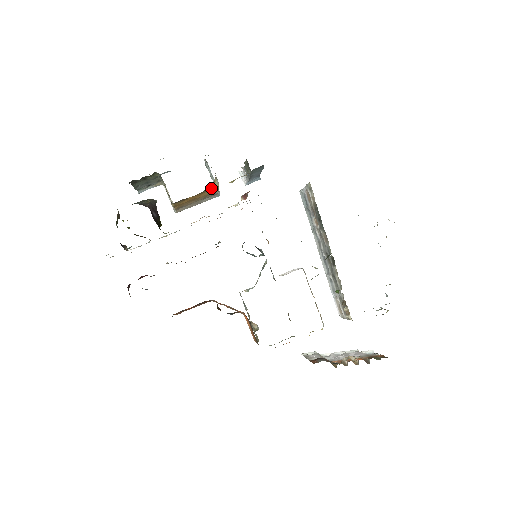
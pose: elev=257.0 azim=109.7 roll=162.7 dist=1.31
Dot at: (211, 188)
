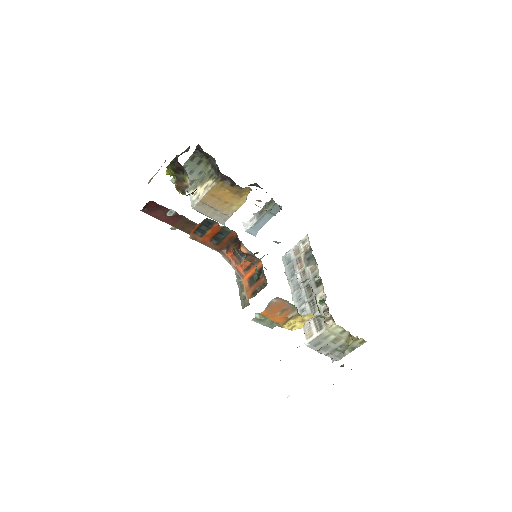
Dot at: (242, 197)
